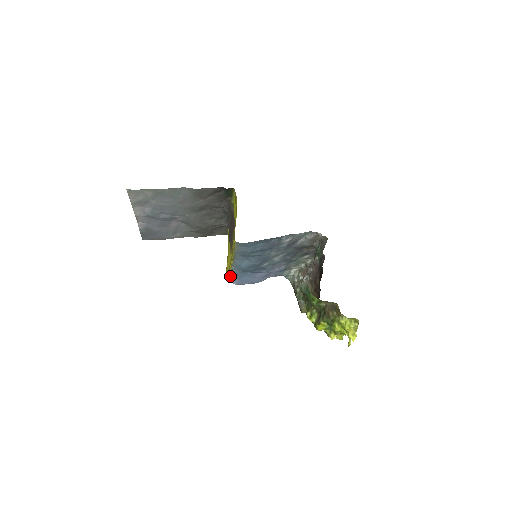
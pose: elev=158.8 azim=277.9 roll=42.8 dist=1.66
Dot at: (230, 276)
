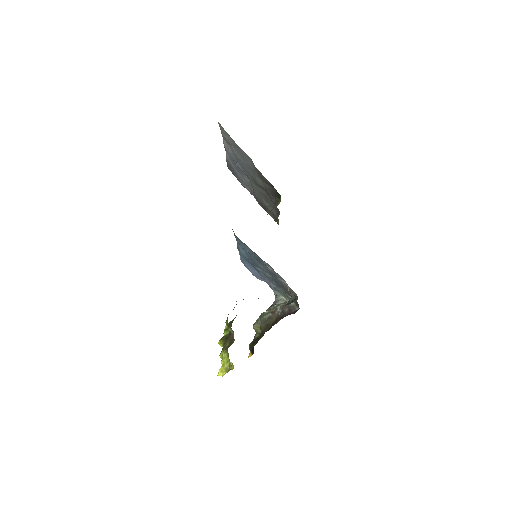
Dot at: occluded
